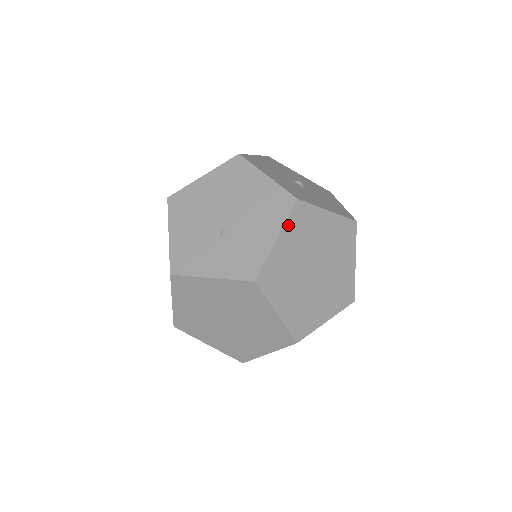
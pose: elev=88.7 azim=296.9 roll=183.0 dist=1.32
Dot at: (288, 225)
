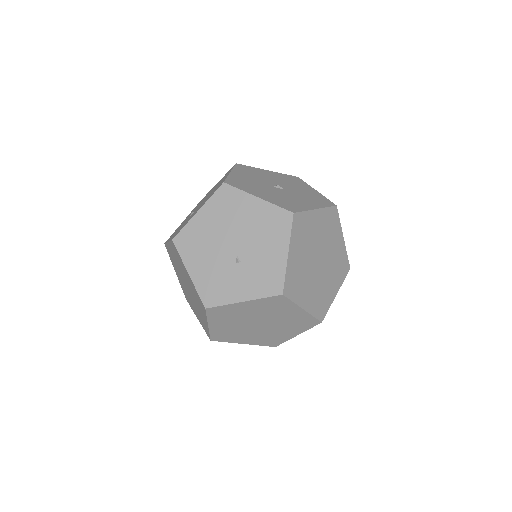
Dot at: (293, 237)
